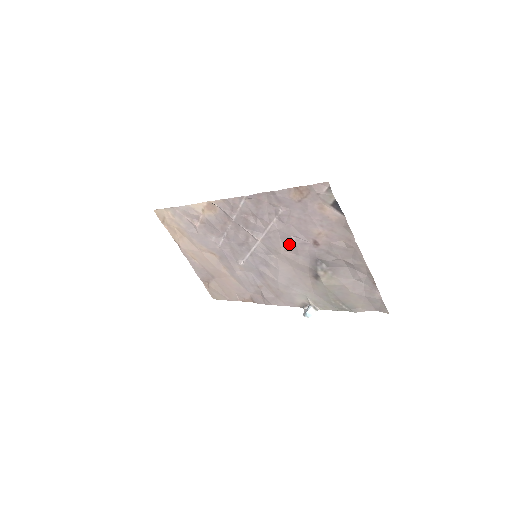
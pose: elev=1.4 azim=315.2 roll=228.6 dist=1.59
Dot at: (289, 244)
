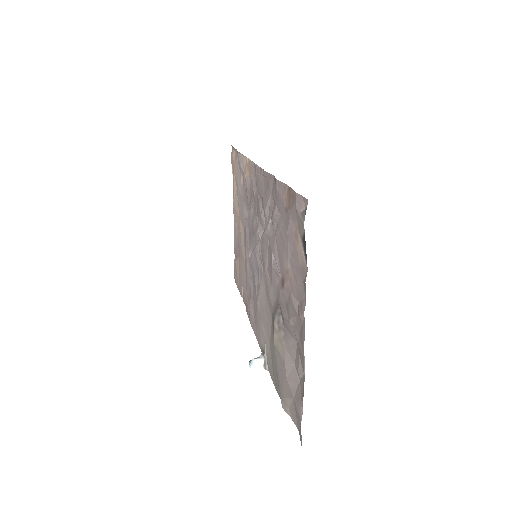
Dot at: (270, 263)
